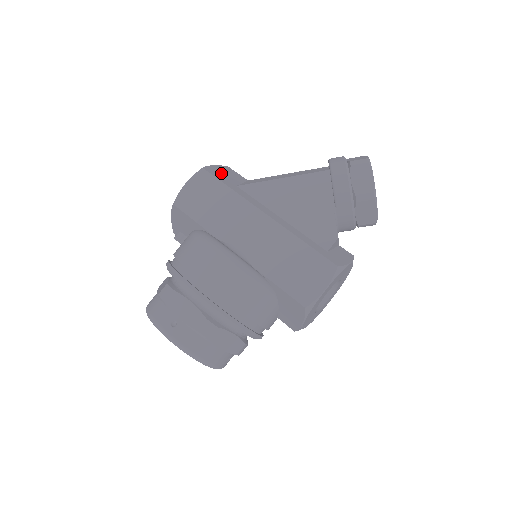
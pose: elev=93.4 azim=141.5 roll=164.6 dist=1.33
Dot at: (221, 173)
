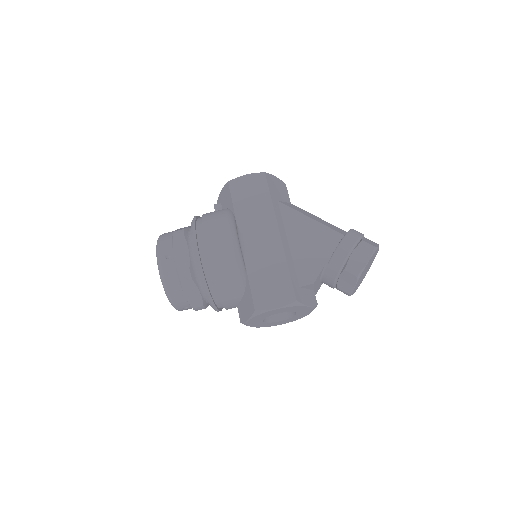
Dot at: (275, 185)
